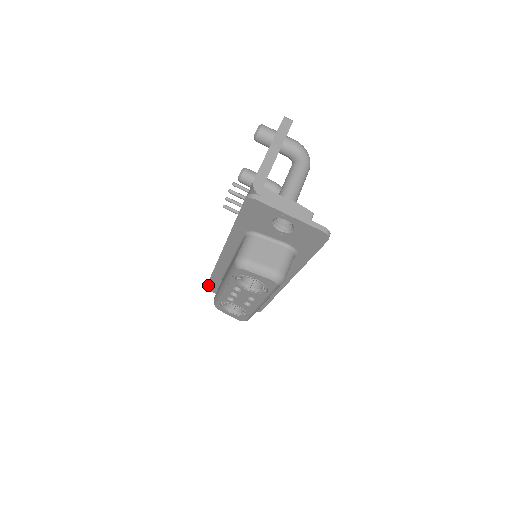
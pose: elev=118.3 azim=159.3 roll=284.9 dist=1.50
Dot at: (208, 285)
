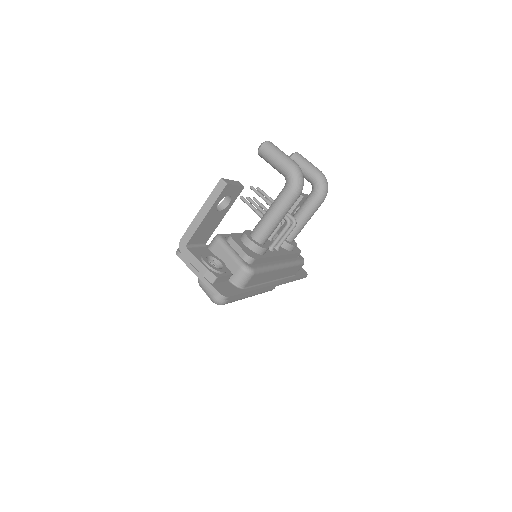
Dot at: occluded
